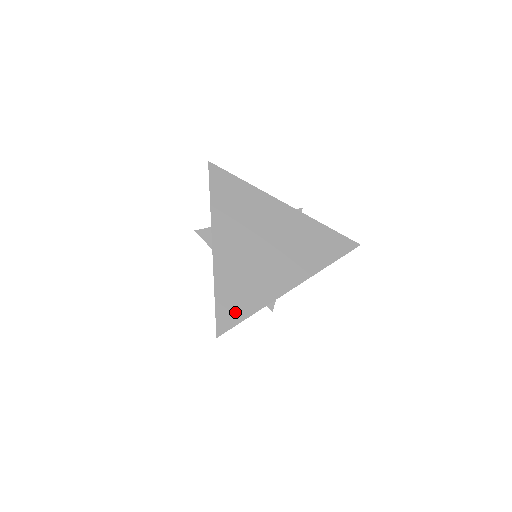
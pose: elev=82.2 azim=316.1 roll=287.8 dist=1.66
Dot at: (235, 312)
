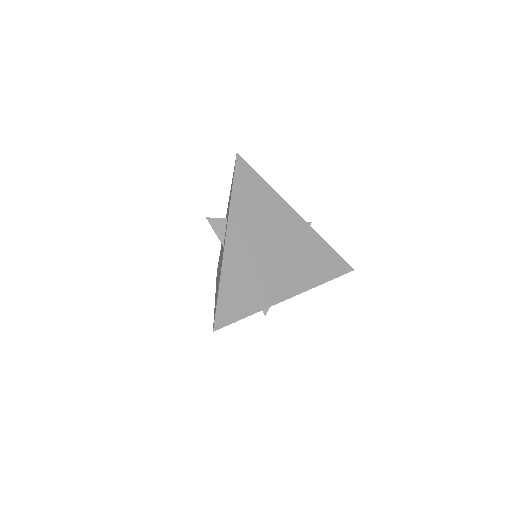
Dot at: (234, 310)
